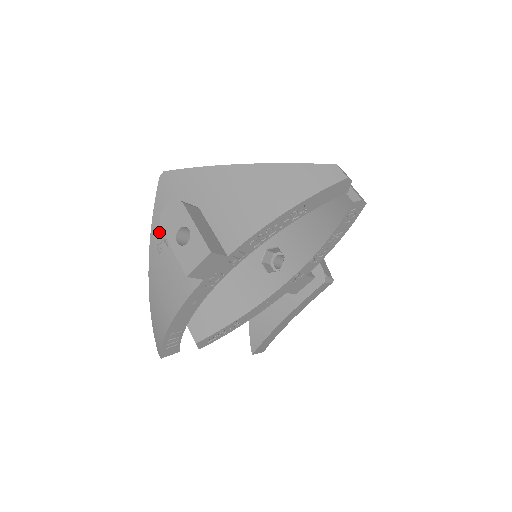
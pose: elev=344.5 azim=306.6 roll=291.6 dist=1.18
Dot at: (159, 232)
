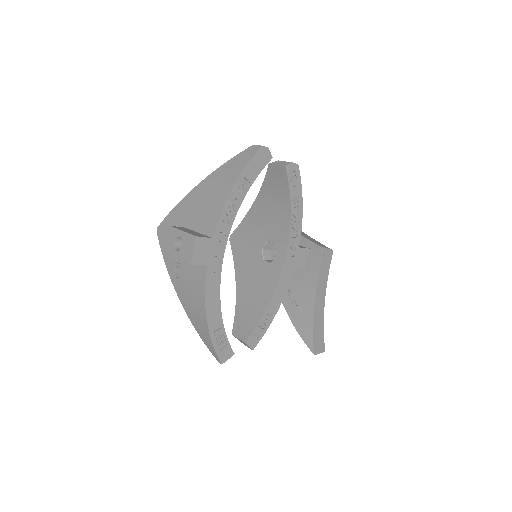
Dot at: (171, 265)
